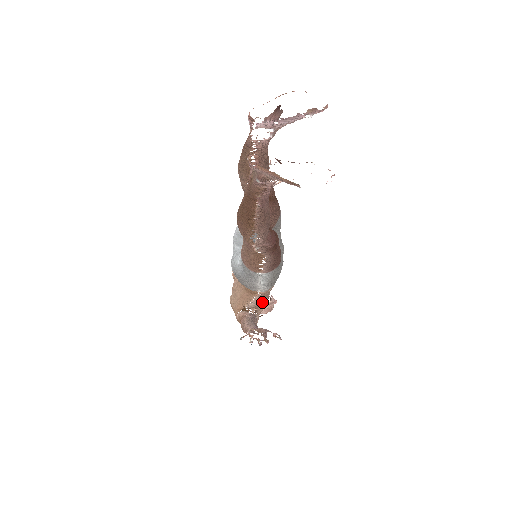
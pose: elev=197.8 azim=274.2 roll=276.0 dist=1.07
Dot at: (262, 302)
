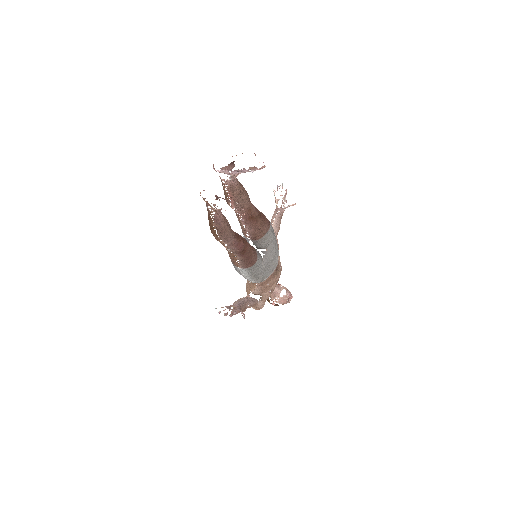
Dot at: (265, 292)
